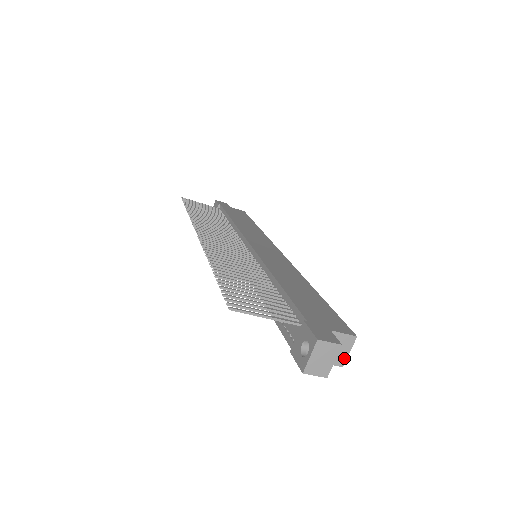
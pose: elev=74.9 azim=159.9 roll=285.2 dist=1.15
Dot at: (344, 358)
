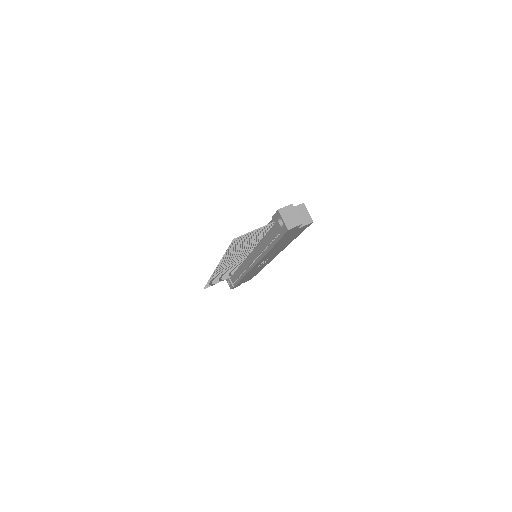
Dot at: (309, 217)
